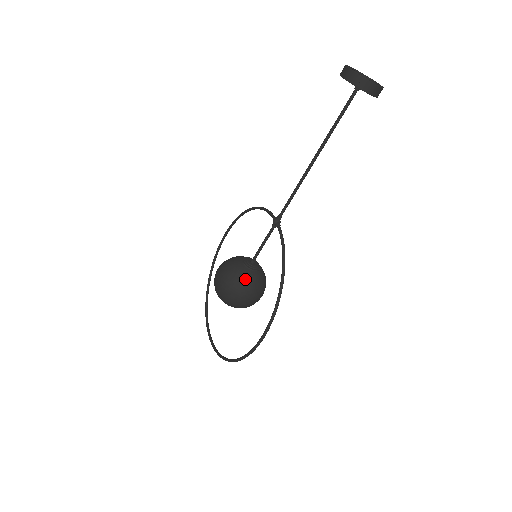
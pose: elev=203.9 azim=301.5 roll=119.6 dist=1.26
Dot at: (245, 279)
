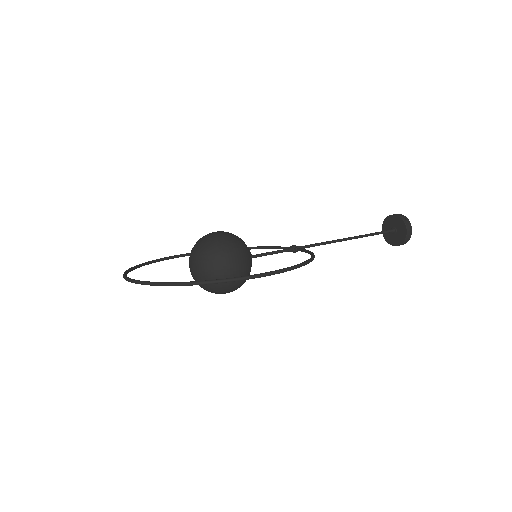
Dot at: (248, 251)
